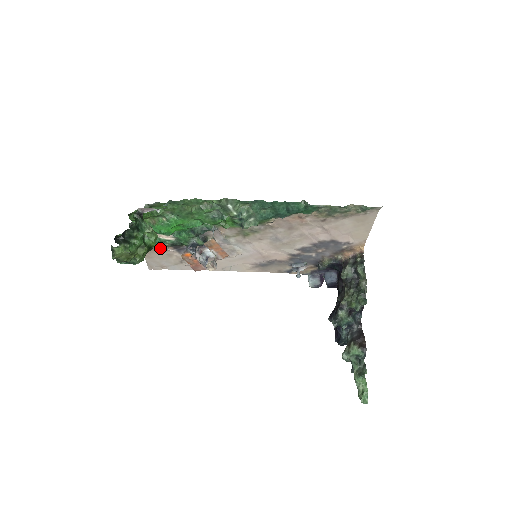
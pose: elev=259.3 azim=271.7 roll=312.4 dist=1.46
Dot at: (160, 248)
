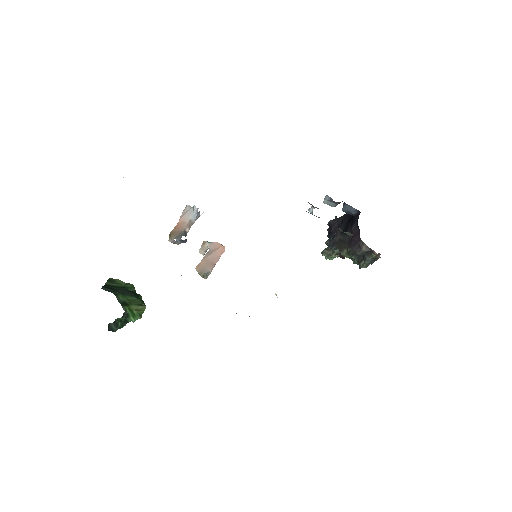
Dot at: occluded
